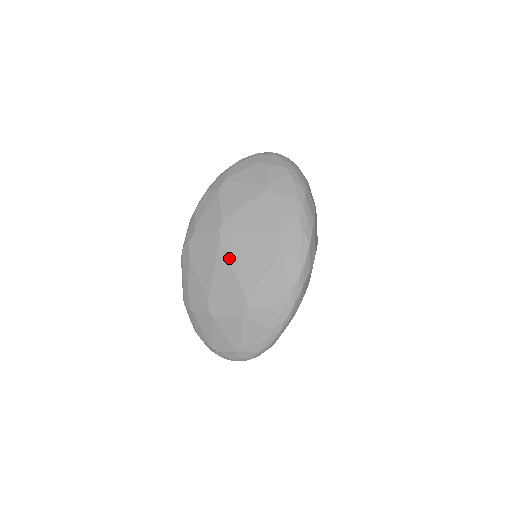
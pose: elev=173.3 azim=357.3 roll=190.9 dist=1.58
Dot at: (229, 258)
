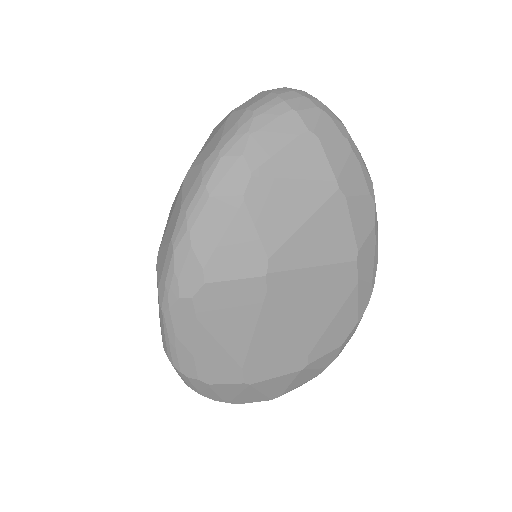
Dot at: (283, 313)
